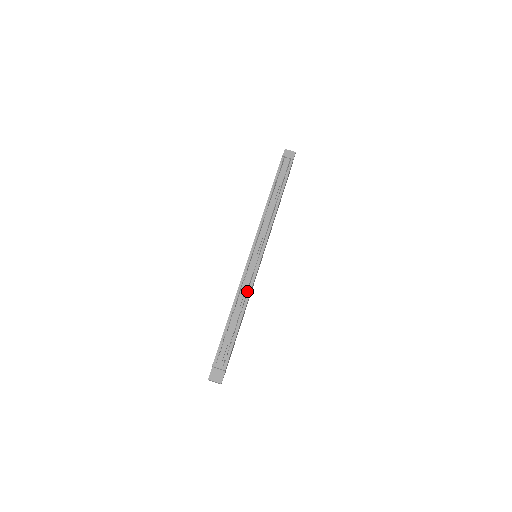
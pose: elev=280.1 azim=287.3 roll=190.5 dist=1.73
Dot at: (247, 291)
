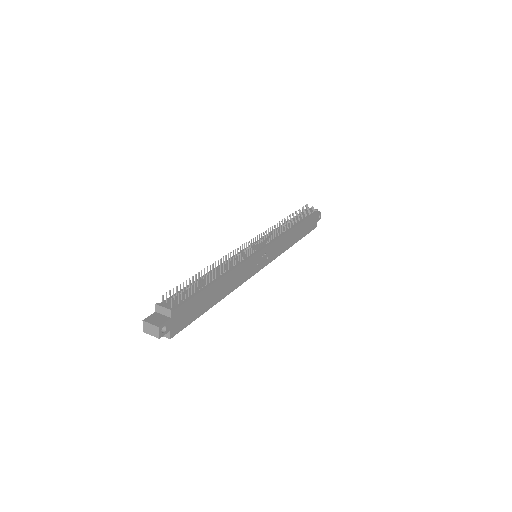
Dot at: (233, 261)
